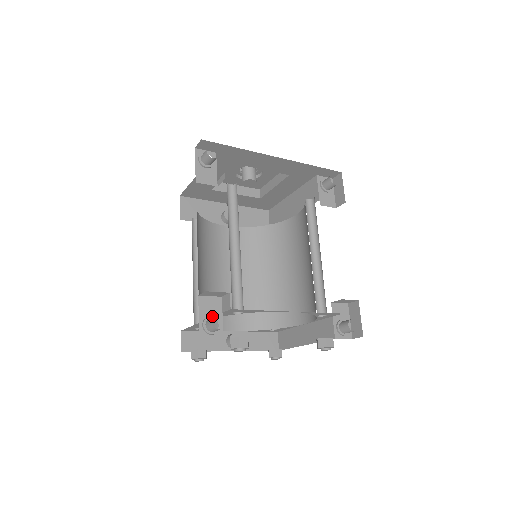
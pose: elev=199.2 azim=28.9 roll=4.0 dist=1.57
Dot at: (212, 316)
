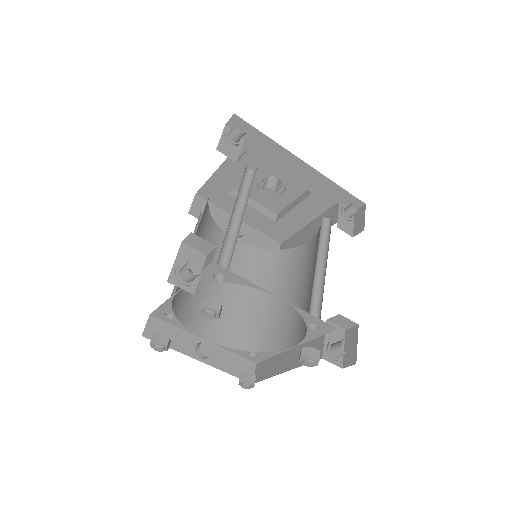
Dot at: (189, 267)
